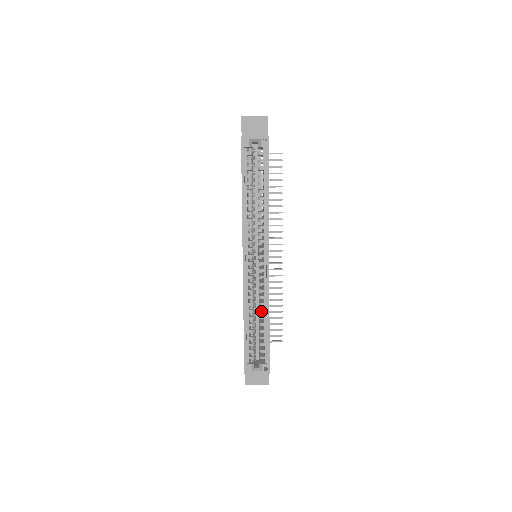
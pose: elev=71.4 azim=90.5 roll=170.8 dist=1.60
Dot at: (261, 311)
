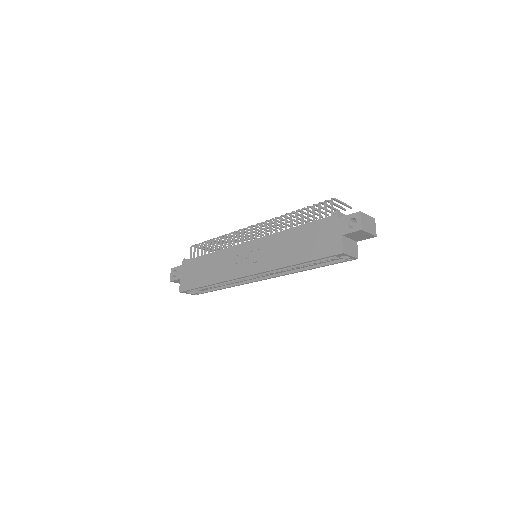
Dot at: (226, 284)
